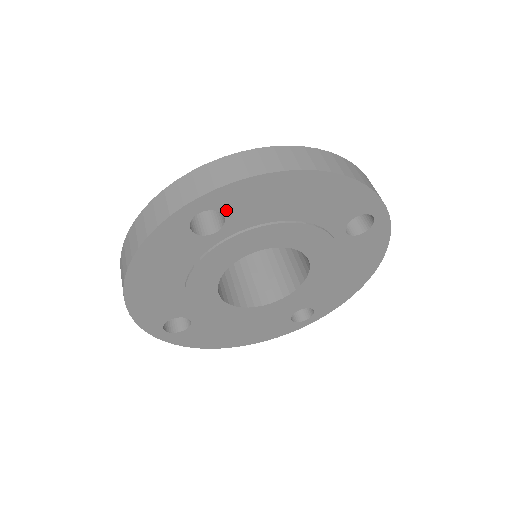
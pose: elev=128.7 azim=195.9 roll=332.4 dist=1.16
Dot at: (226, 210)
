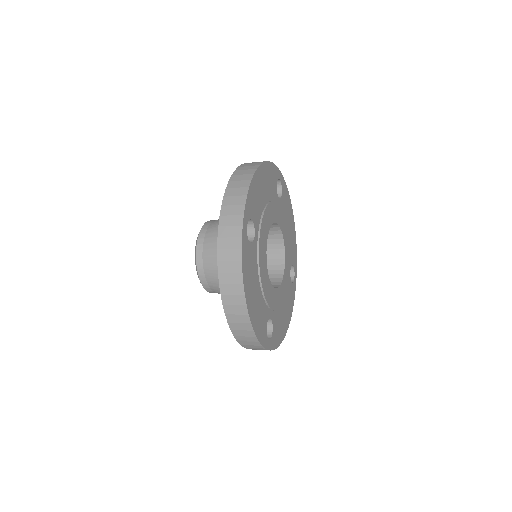
Dot at: (251, 216)
